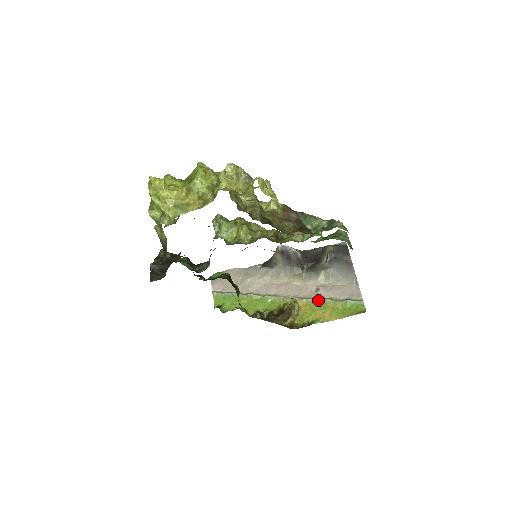
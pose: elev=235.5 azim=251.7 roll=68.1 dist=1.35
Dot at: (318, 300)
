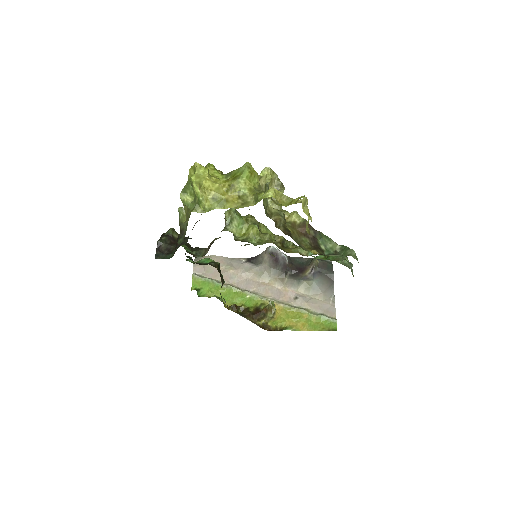
Dot at: (295, 308)
